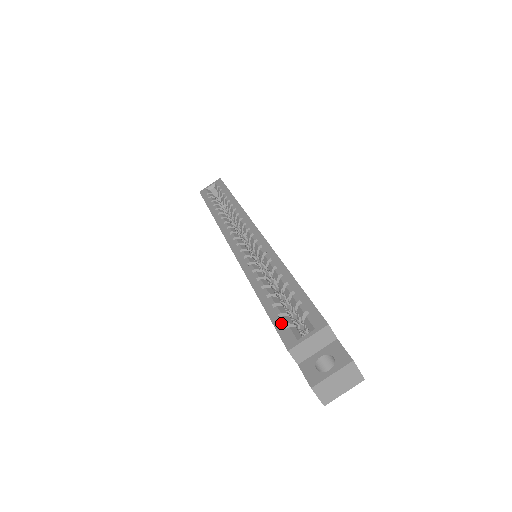
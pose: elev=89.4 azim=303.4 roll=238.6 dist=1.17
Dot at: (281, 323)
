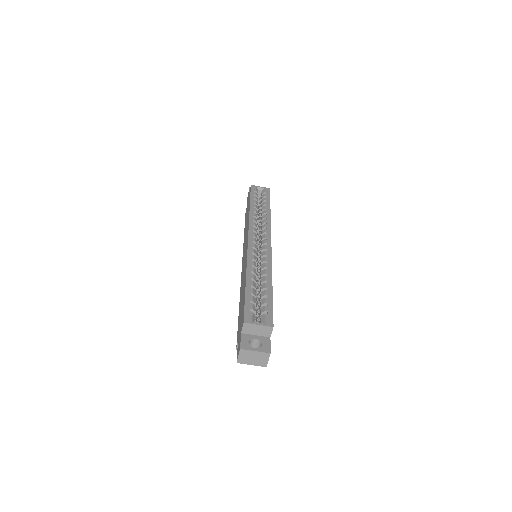
Dot at: (250, 306)
